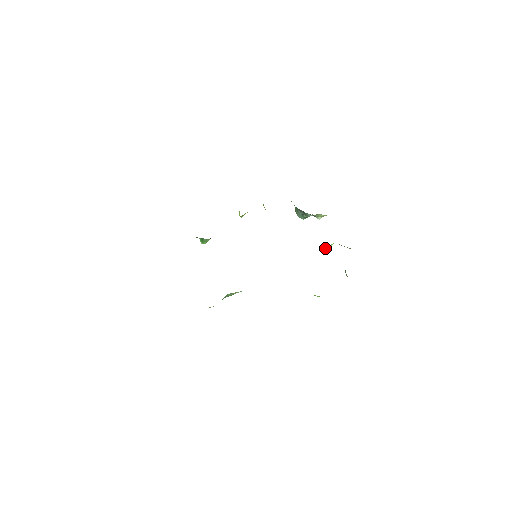
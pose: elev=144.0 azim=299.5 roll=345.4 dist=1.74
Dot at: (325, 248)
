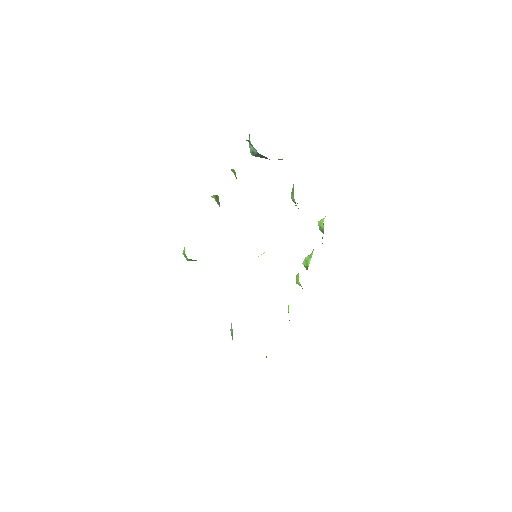
Dot at: (297, 203)
